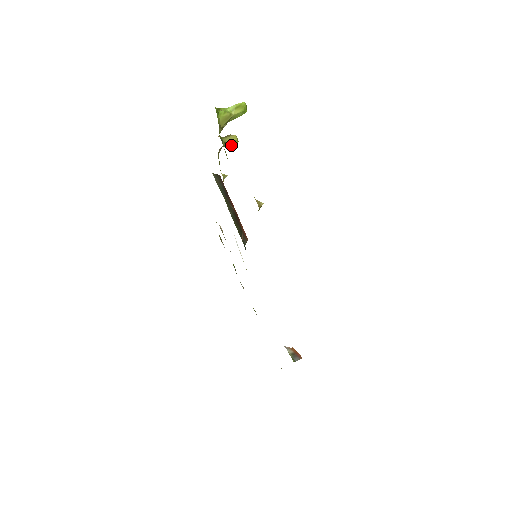
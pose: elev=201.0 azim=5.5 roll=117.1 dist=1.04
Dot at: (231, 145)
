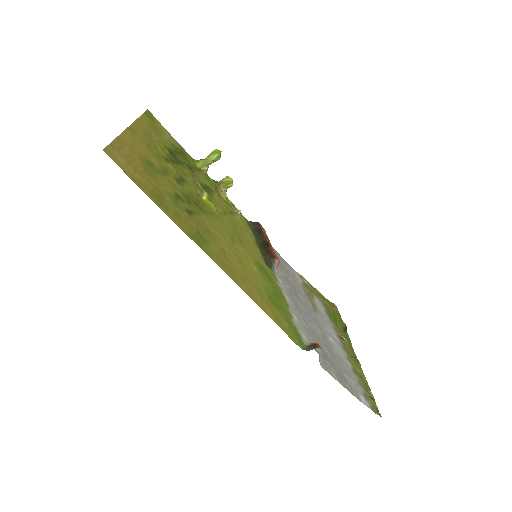
Dot at: (230, 185)
